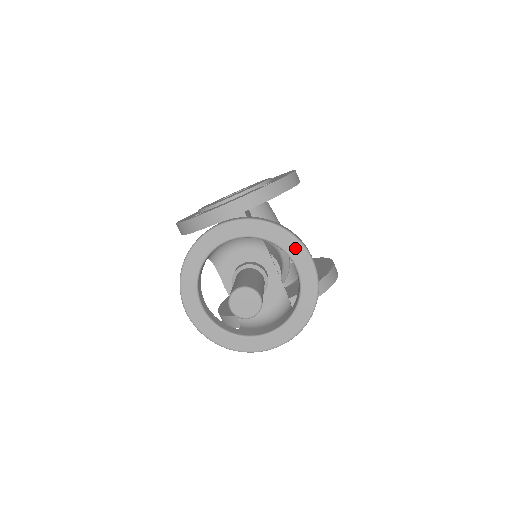
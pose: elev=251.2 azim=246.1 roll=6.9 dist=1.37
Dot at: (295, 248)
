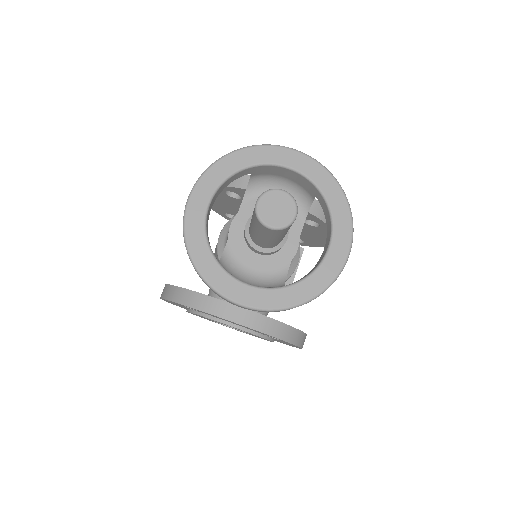
Dot at: (344, 227)
